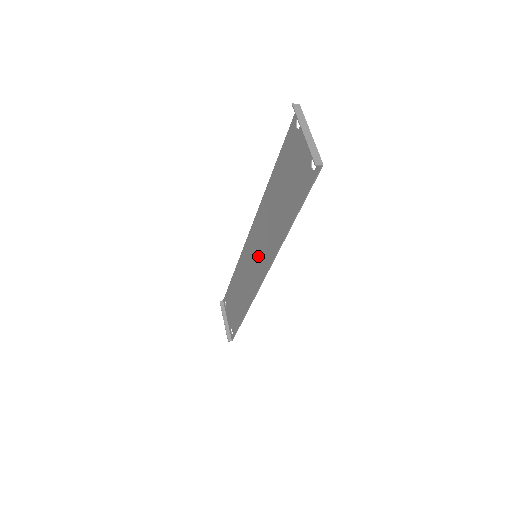
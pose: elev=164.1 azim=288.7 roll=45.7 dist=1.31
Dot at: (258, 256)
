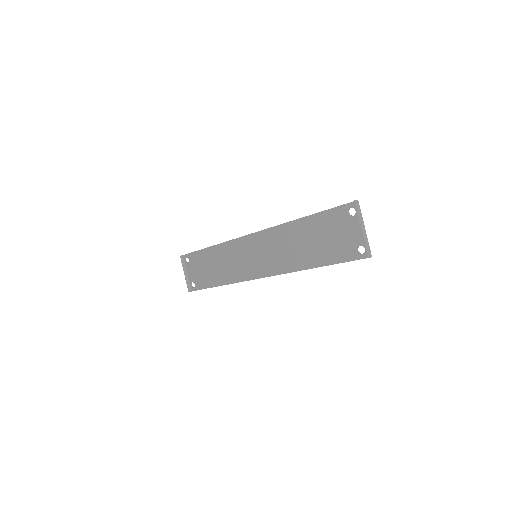
Dot at: (260, 259)
